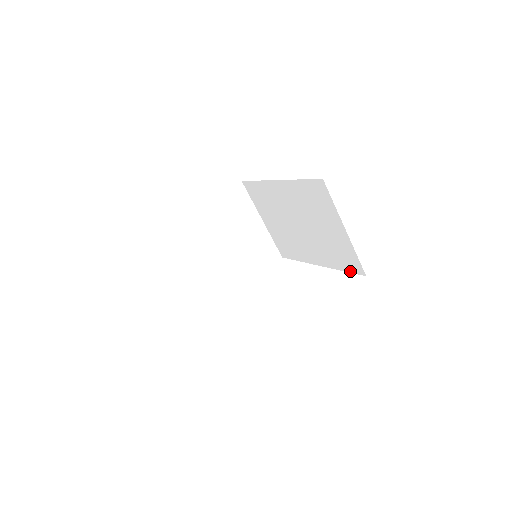
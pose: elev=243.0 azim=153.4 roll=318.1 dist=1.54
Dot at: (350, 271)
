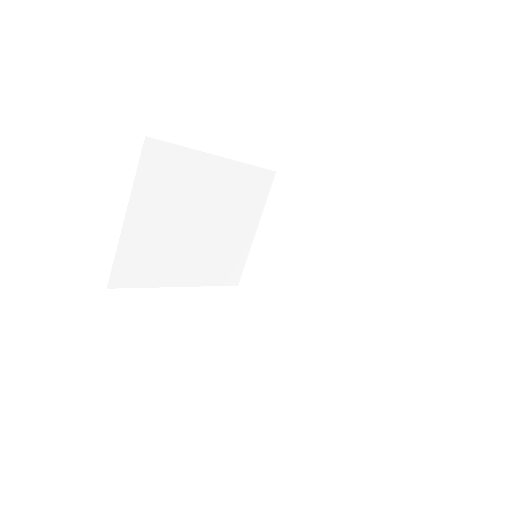
Dot at: (341, 351)
